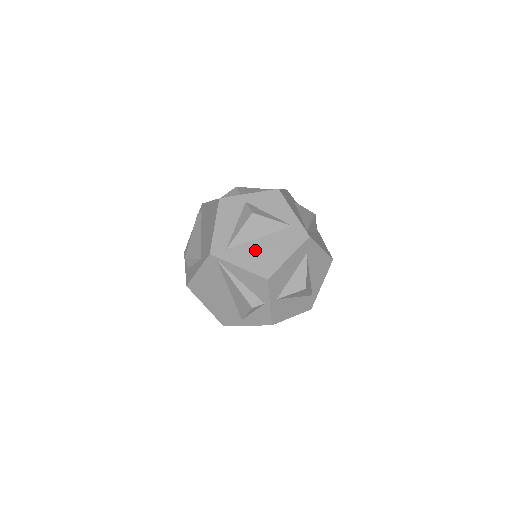
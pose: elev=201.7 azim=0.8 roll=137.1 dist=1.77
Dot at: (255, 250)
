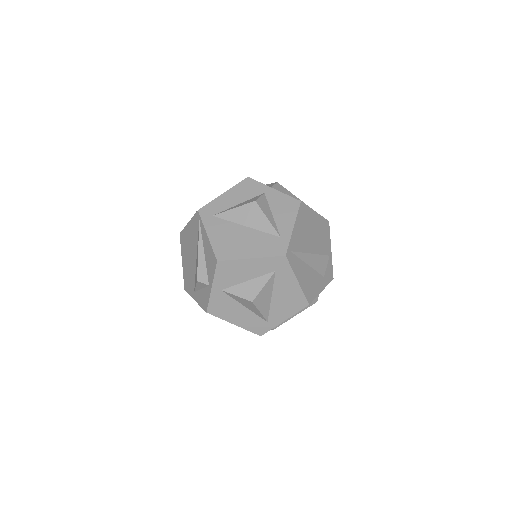
Dot at: (232, 232)
